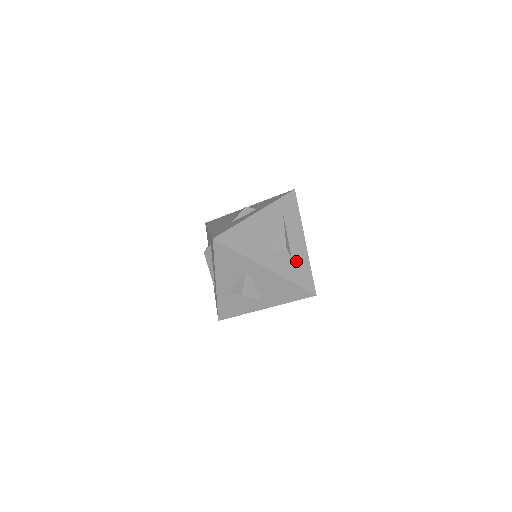
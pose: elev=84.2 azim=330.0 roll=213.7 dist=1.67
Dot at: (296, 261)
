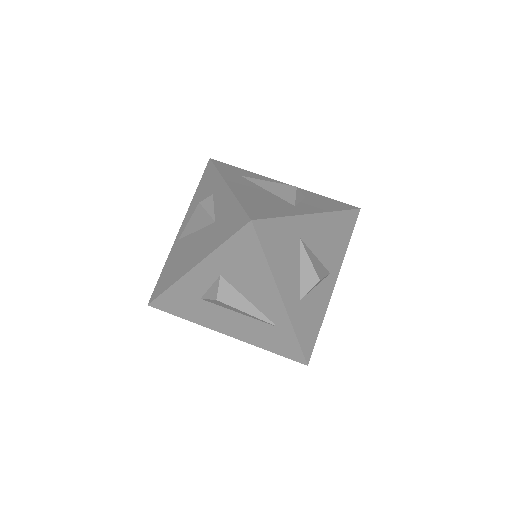
Dot at: (310, 197)
